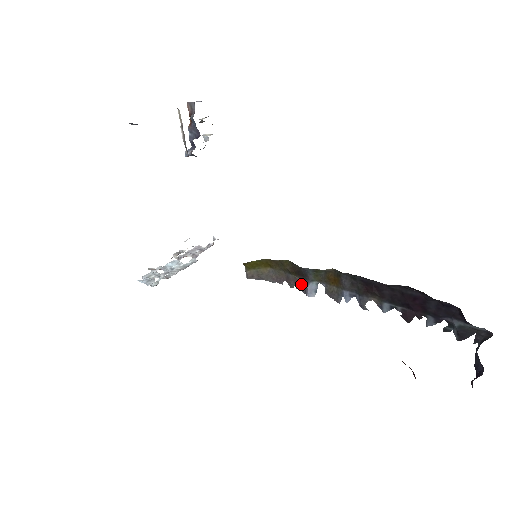
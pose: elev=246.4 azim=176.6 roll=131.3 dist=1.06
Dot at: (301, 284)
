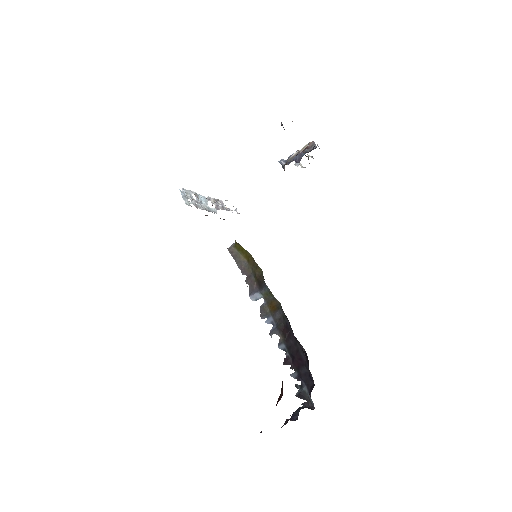
Dot at: (253, 287)
